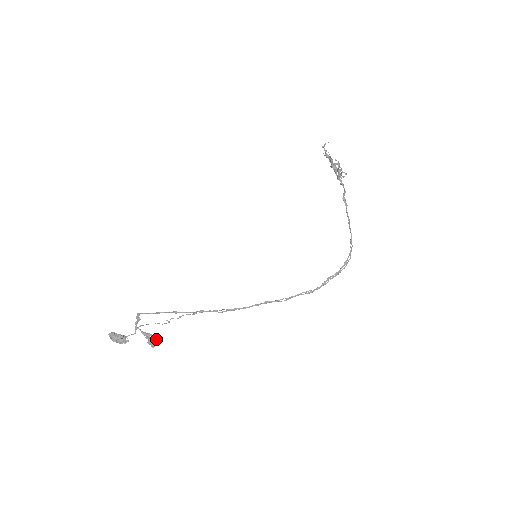
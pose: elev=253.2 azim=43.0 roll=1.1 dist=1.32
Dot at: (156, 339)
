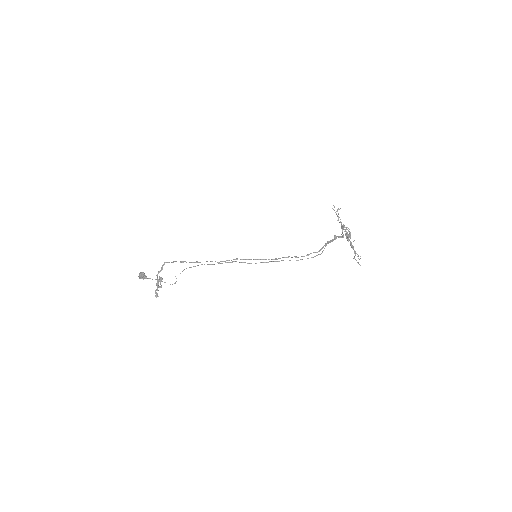
Dot at: occluded
